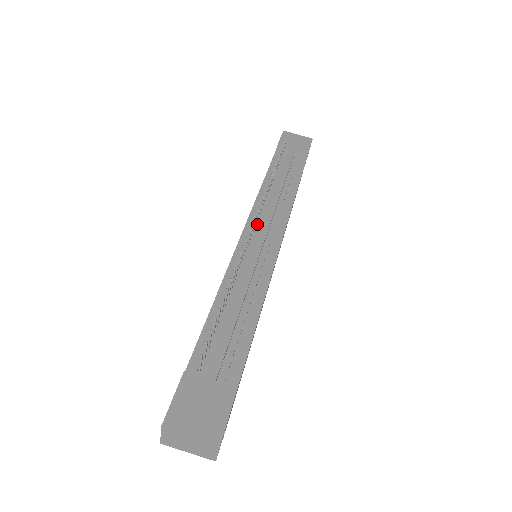
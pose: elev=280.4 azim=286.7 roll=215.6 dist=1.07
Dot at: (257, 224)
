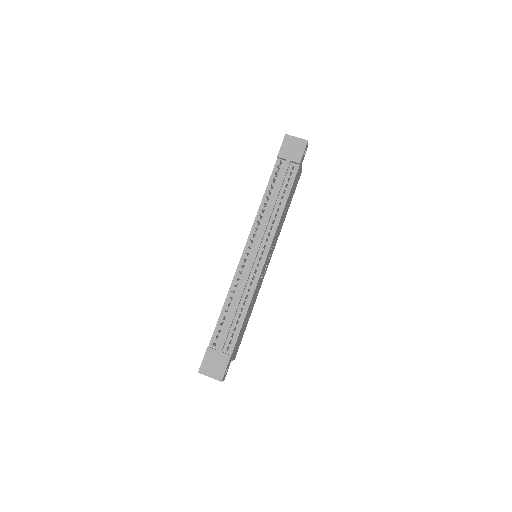
Dot at: (253, 242)
